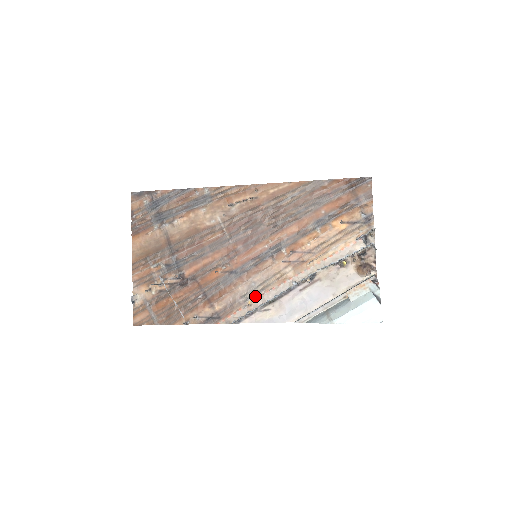
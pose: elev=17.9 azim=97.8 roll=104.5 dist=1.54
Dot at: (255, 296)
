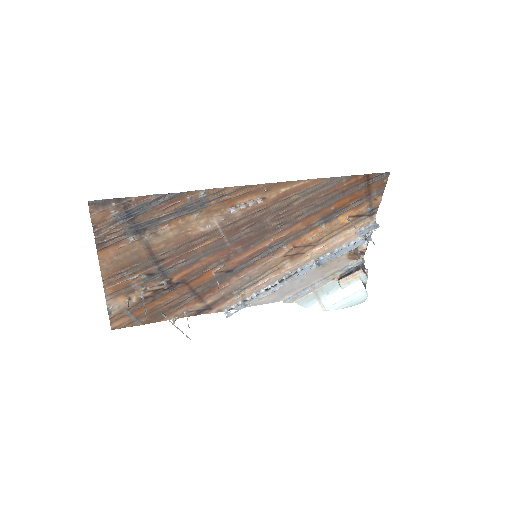
Dot at: (249, 287)
